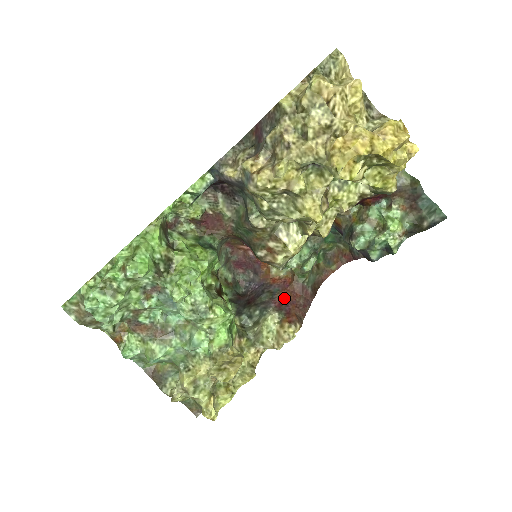
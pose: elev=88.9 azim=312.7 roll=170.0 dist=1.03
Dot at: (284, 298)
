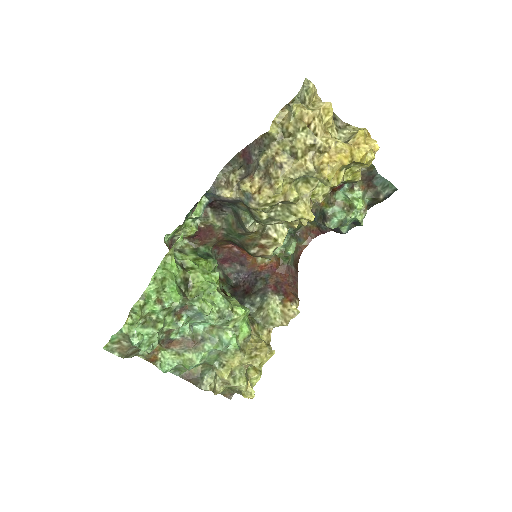
Dot at: (276, 281)
